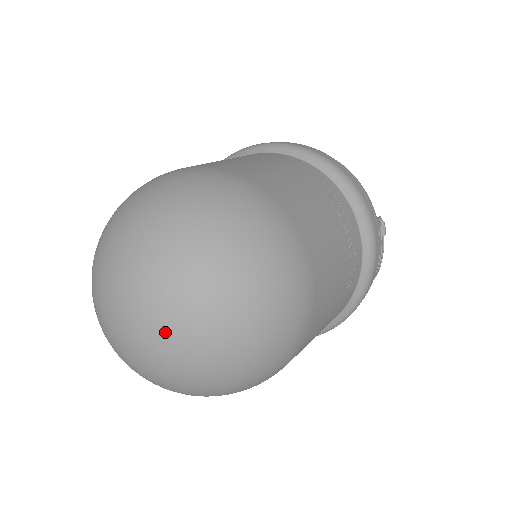
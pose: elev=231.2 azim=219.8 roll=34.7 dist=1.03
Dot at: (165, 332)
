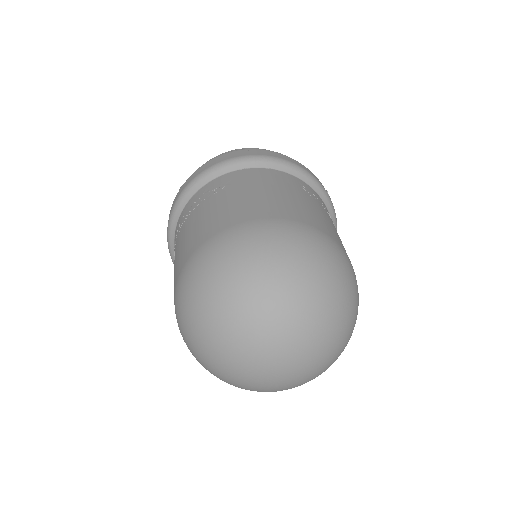
Dot at: (304, 359)
